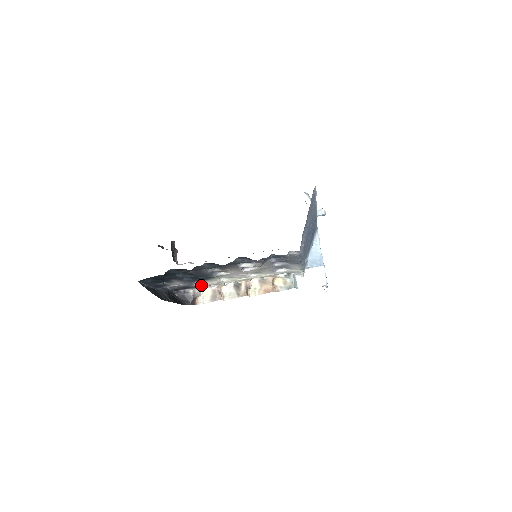
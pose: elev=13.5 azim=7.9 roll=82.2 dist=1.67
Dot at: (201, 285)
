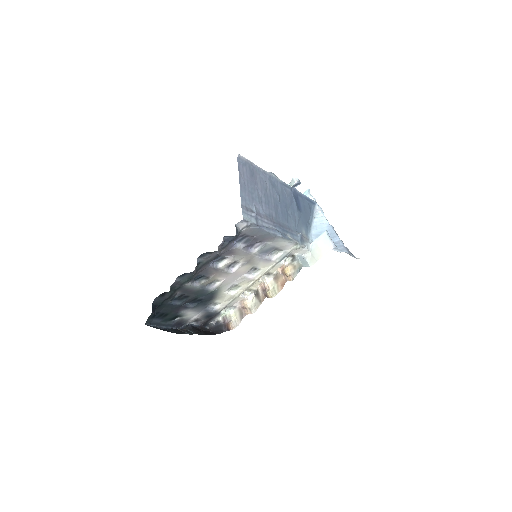
Dot at: (221, 308)
